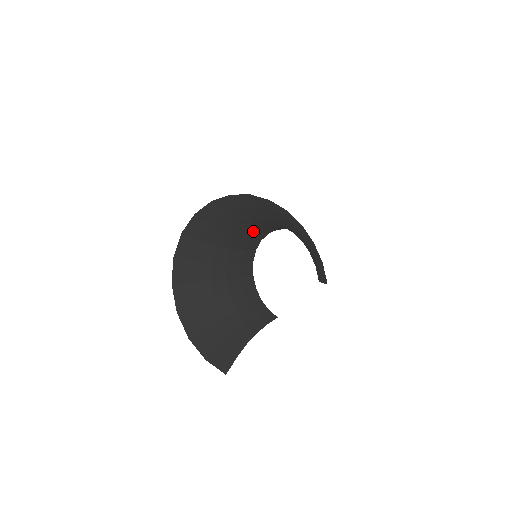
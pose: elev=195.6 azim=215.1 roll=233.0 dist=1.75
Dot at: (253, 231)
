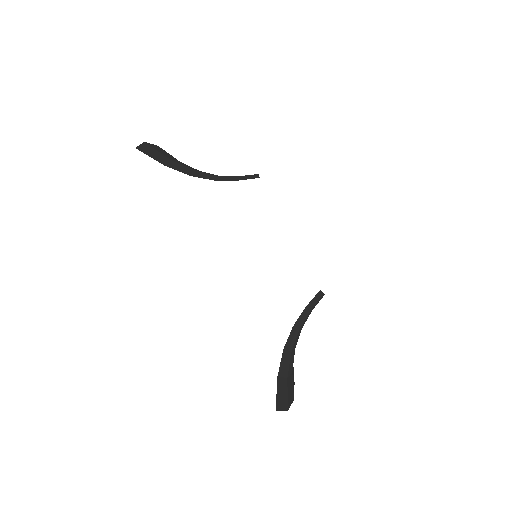
Dot at: occluded
